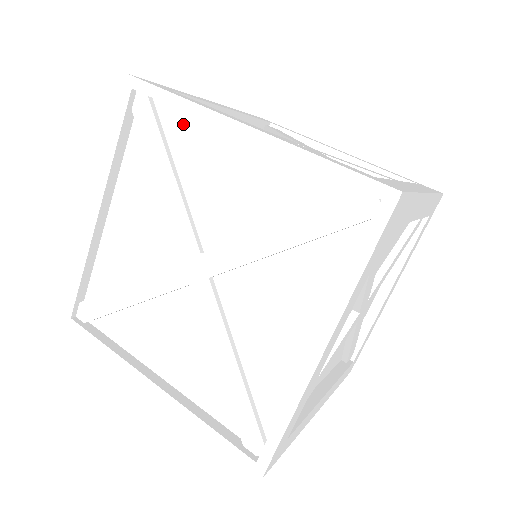
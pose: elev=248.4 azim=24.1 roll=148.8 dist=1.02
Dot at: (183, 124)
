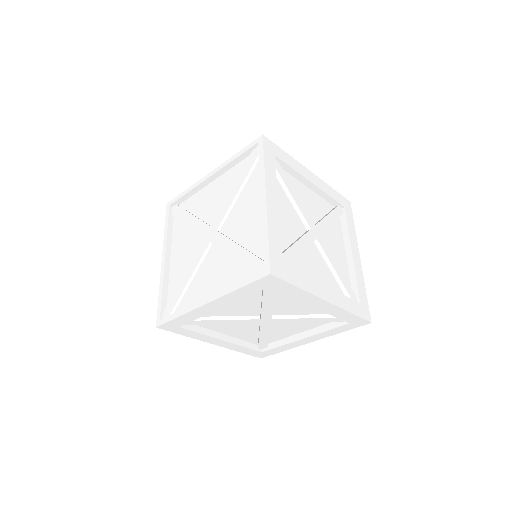
Dot at: (192, 200)
